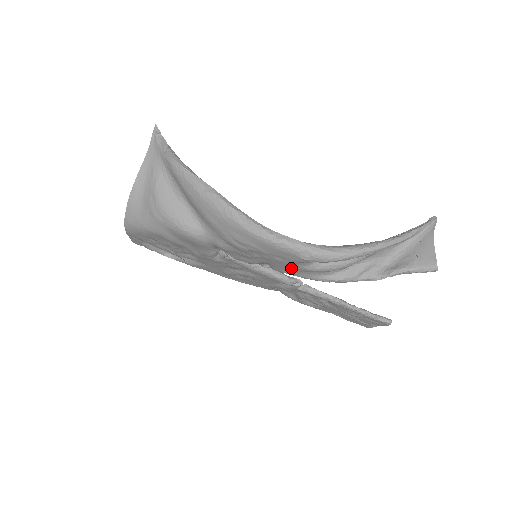
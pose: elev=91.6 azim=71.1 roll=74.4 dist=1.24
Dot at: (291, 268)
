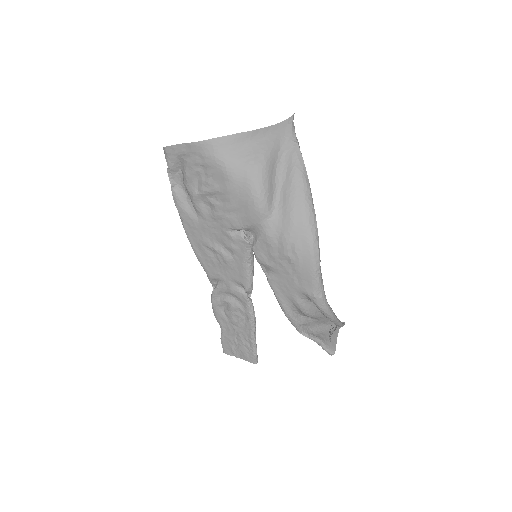
Dot at: (287, 289)
